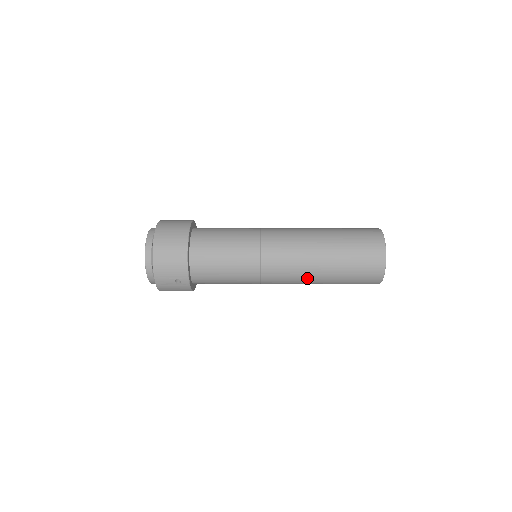
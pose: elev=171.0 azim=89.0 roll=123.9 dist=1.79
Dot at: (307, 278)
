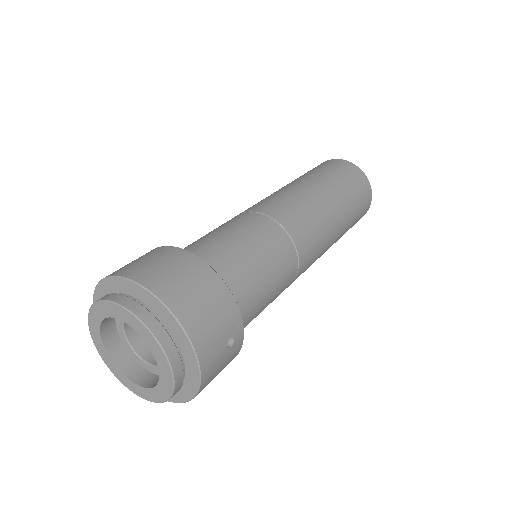
Dot at: (330, 239)
